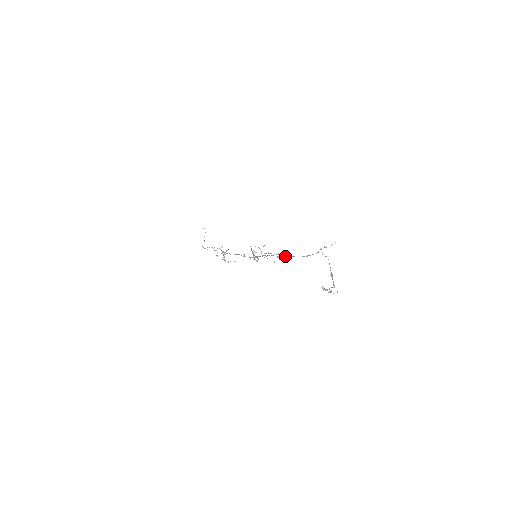
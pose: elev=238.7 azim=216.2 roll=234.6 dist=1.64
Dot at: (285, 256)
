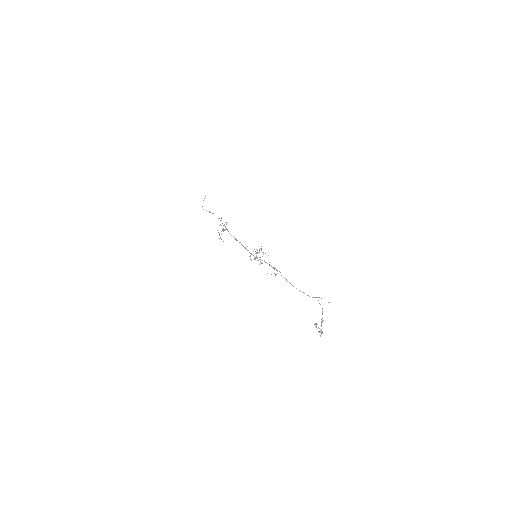
Dot at: (283, 277)
